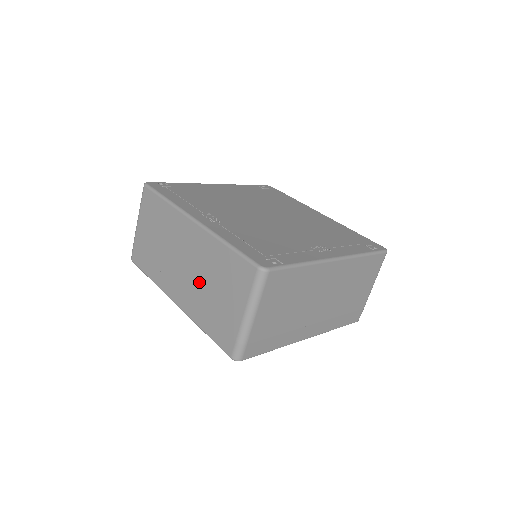
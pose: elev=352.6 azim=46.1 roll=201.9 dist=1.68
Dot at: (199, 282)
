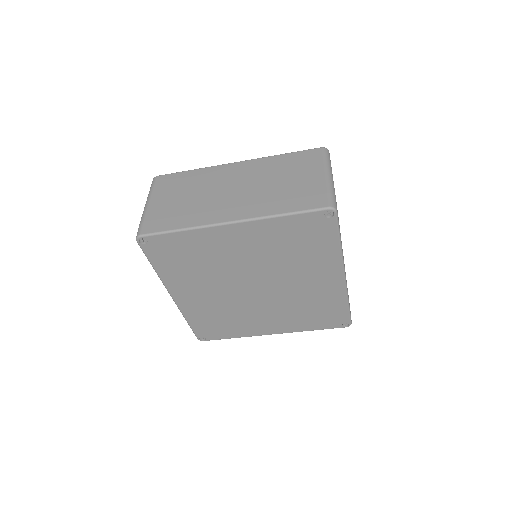
Dot at: occluded
